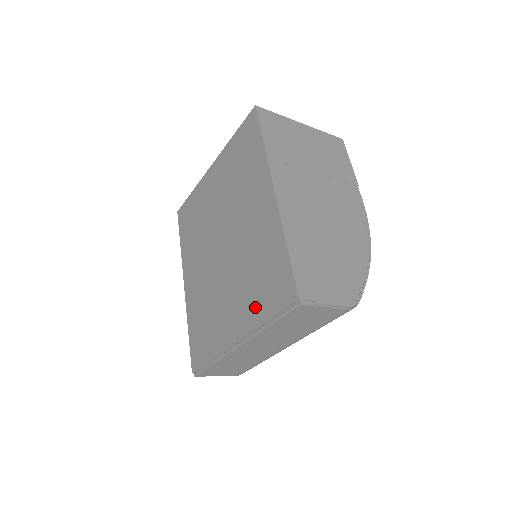
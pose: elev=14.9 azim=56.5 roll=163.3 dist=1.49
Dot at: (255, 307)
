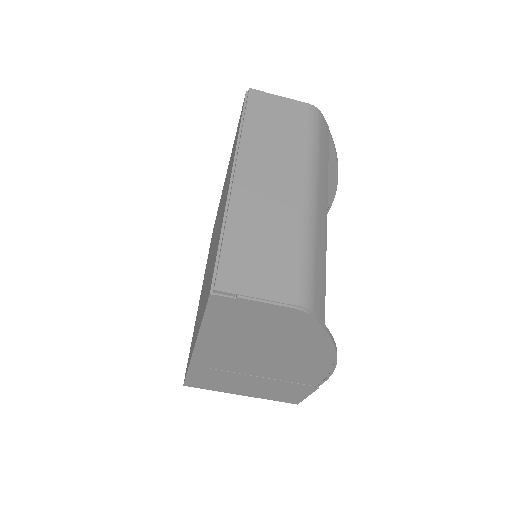
Dot at: (233, 155)
